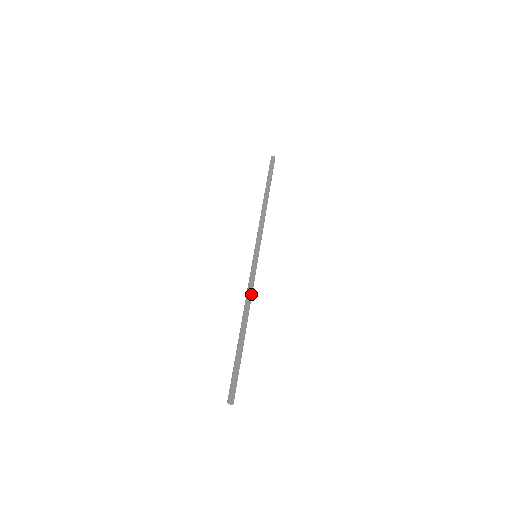
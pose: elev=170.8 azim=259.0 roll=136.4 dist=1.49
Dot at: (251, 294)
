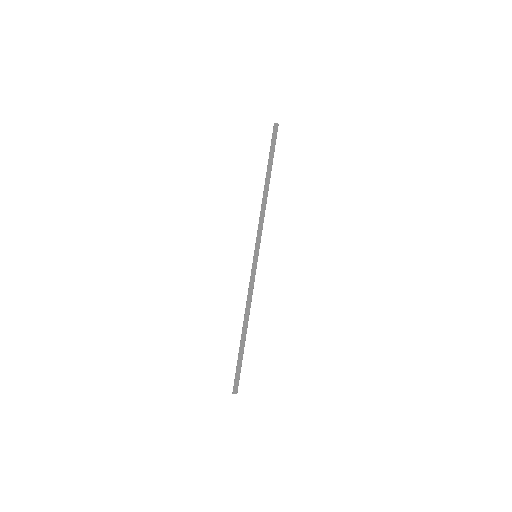
Dot at: (250, 298)
